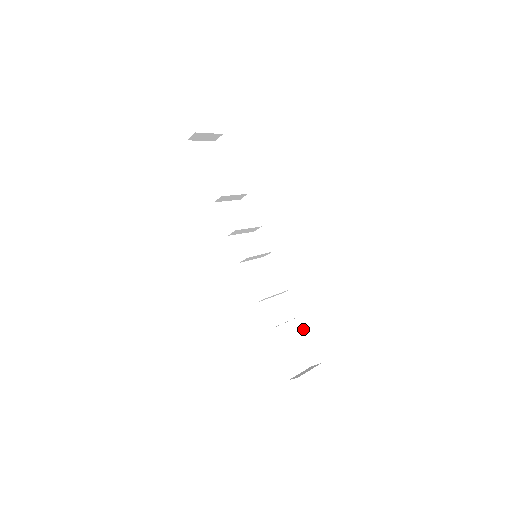
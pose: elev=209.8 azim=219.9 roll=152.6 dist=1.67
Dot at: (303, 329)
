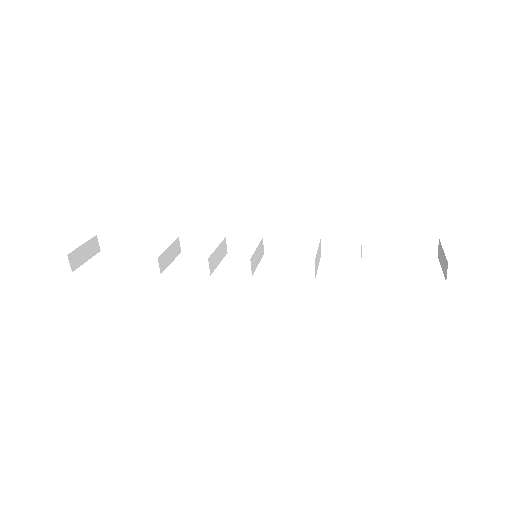
Dot at: (381, 243)
